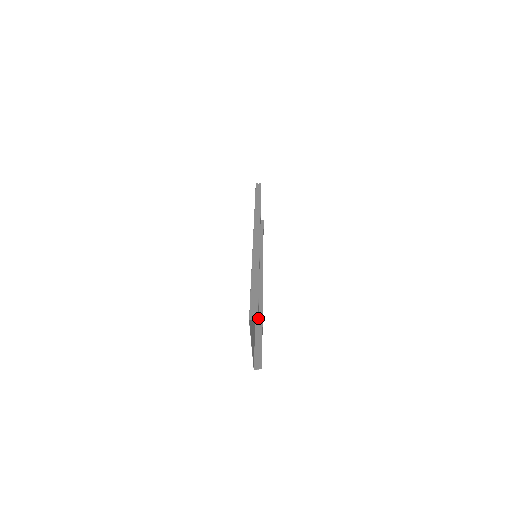
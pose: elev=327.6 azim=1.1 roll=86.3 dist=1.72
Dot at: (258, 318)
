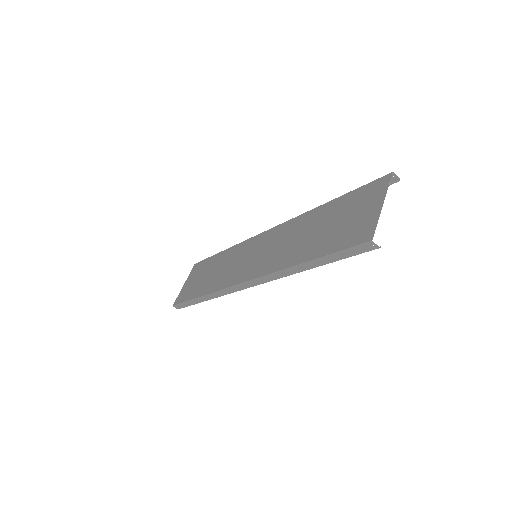
Dot at: (300, 267)
